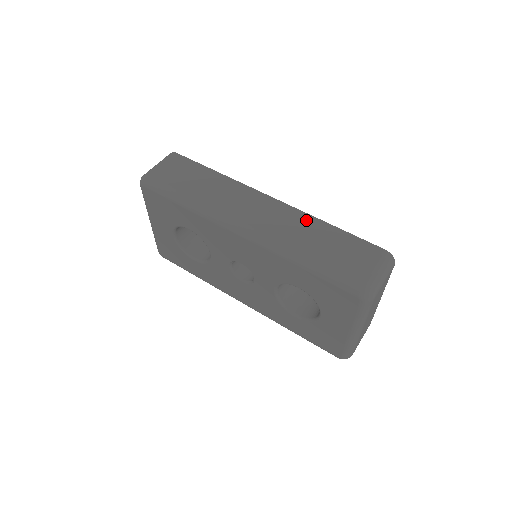
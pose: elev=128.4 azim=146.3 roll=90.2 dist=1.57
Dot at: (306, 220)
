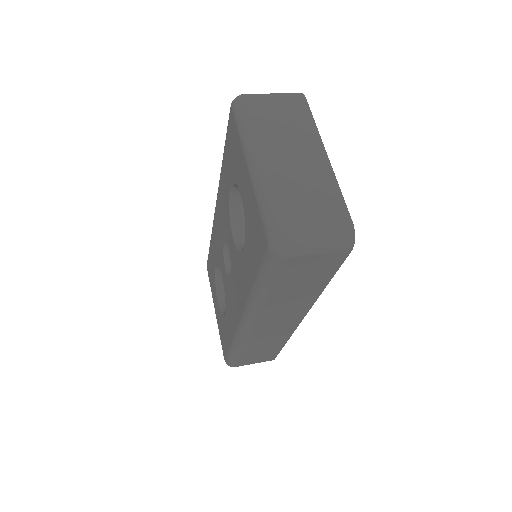
Dot at: occluded
